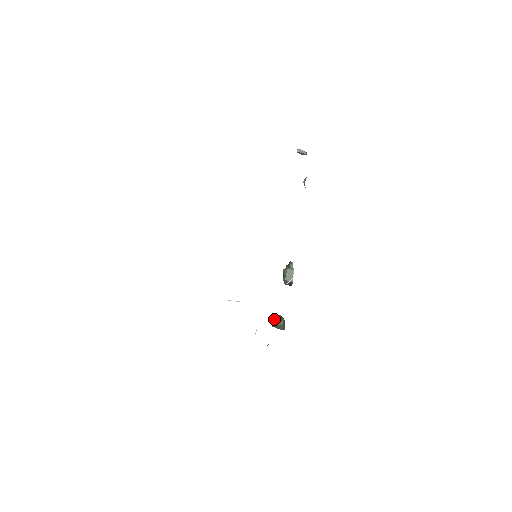
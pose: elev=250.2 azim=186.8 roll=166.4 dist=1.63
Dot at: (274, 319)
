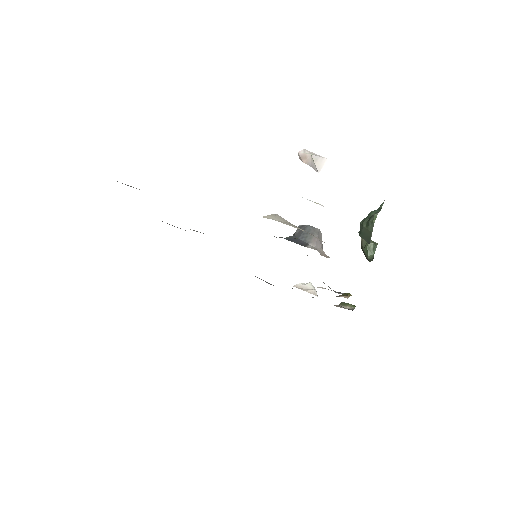
Dot at: (364, 242)
